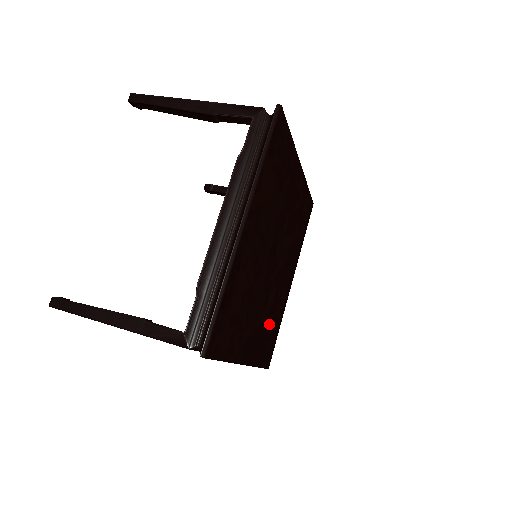
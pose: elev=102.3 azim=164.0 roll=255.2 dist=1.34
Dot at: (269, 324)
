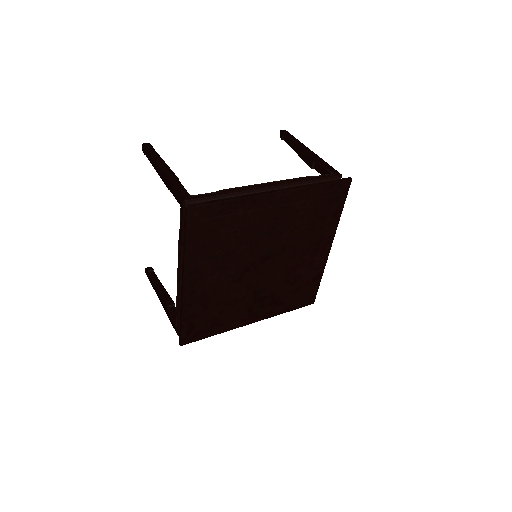
Dot at: (217, 307)
